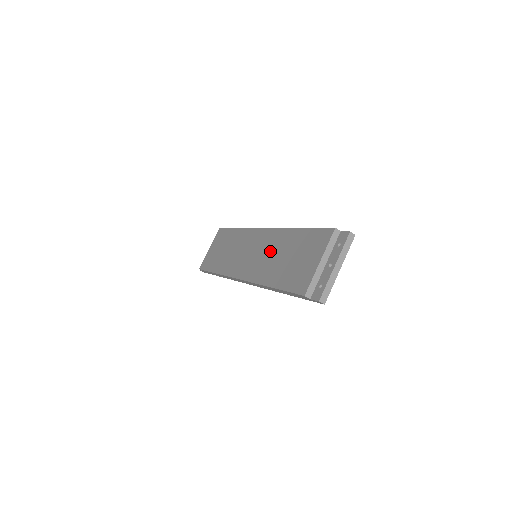
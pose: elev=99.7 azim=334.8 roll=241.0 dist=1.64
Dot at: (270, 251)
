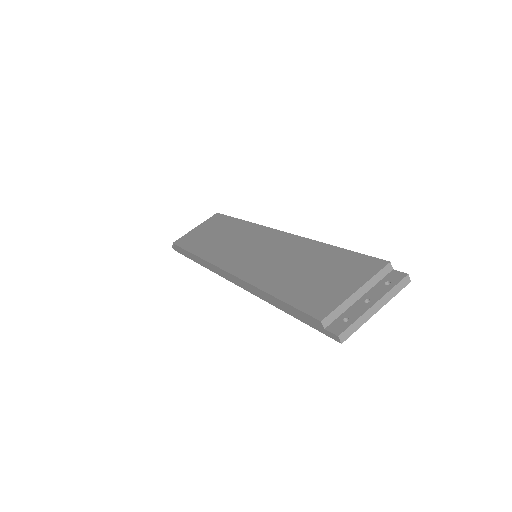
Dot at: (282, 256)
